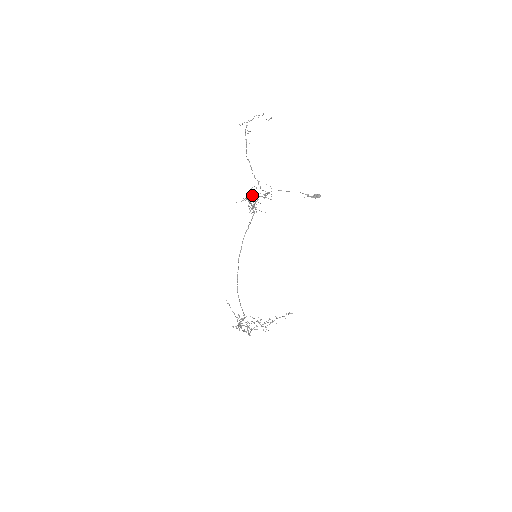
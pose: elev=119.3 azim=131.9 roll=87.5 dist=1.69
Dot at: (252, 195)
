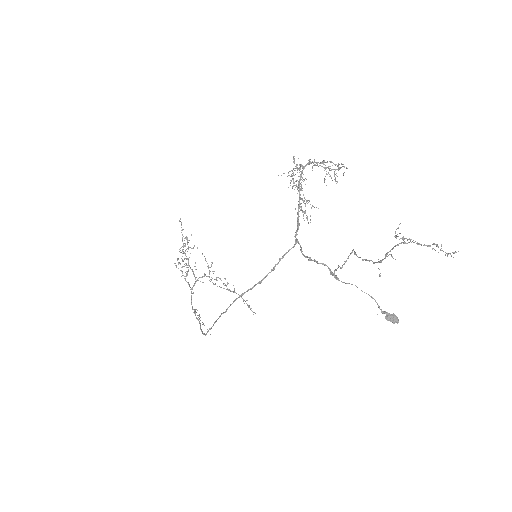
Dot at: (310, 159)
